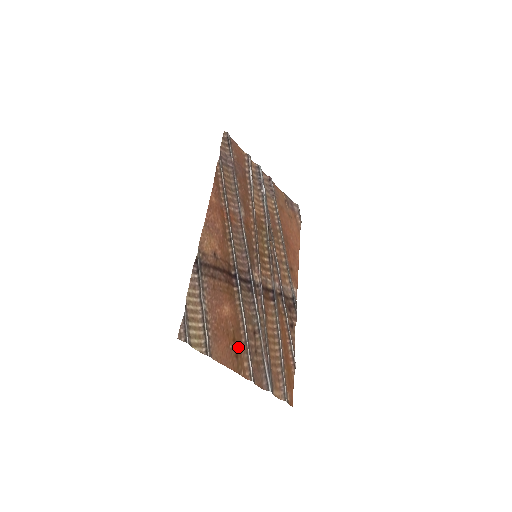
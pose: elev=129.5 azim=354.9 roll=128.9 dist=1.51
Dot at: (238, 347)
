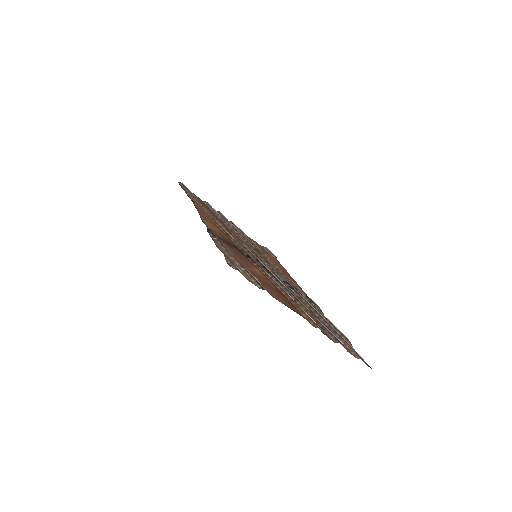
Dot at: (288, 301)
